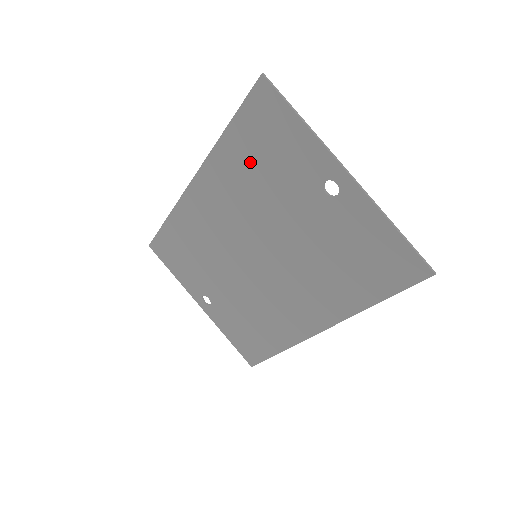
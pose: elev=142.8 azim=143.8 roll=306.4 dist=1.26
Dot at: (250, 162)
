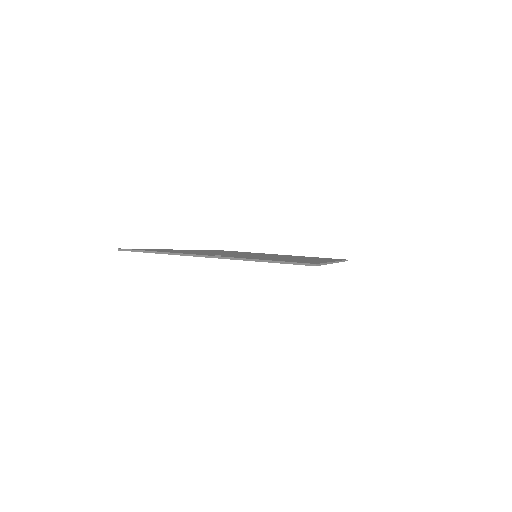
Dot at: occluded
